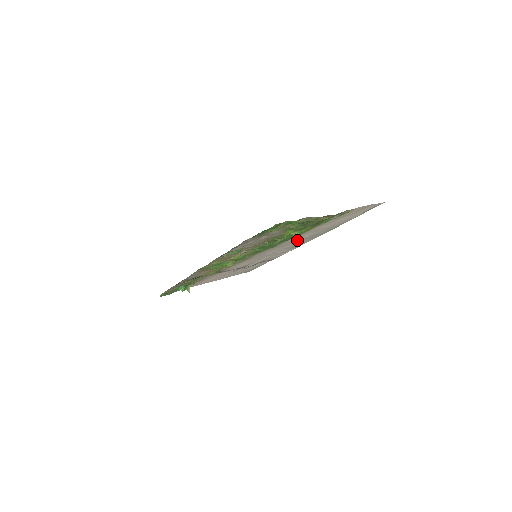
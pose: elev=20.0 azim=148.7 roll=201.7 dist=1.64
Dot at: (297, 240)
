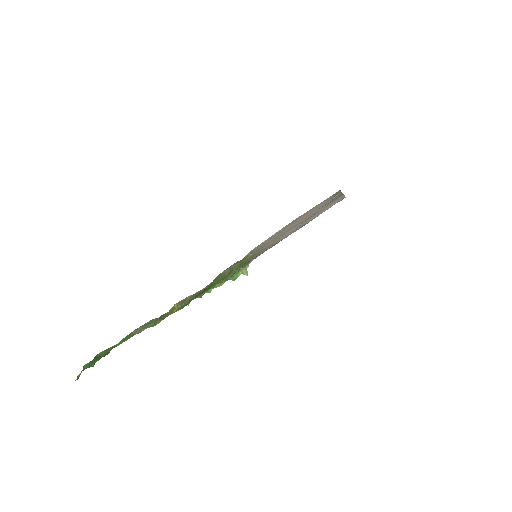
Dot at: occluded
